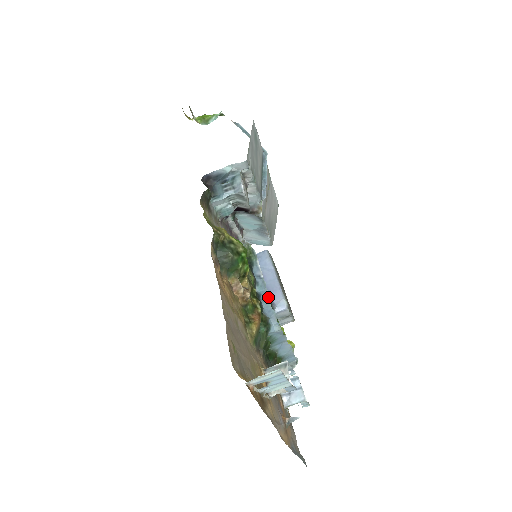
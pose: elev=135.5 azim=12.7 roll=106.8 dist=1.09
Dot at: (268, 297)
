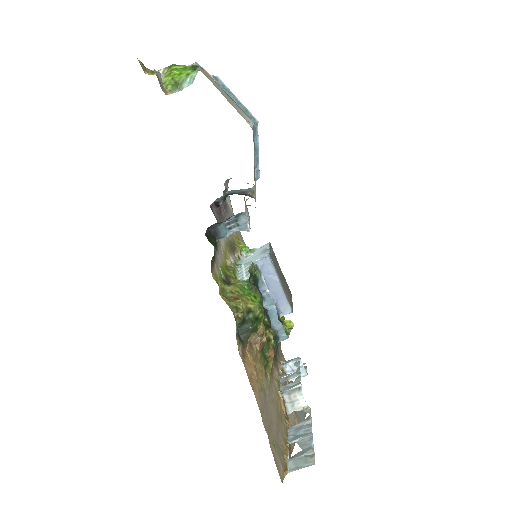
Dot at: (275, 311)
